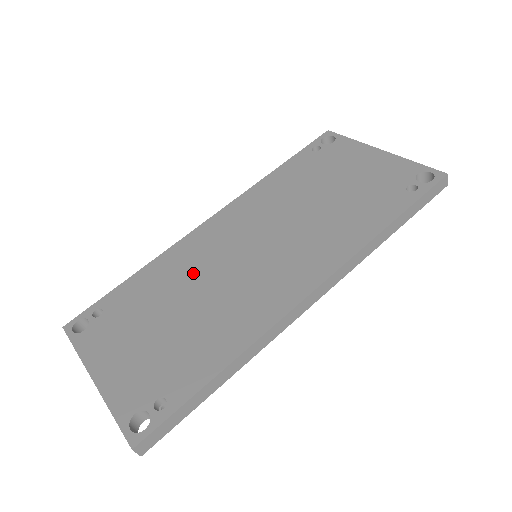
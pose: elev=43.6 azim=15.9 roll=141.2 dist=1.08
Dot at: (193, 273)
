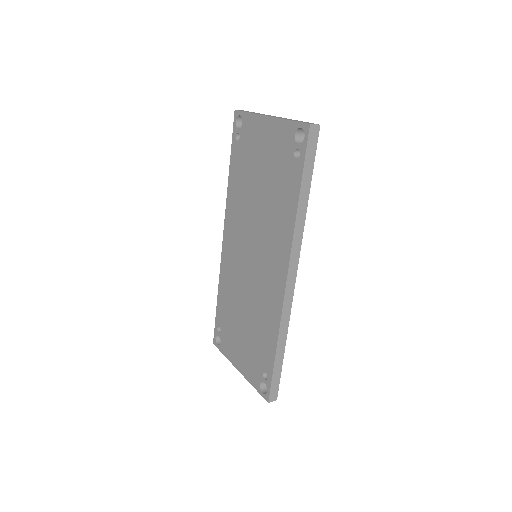
Dot at: (237, 286)
